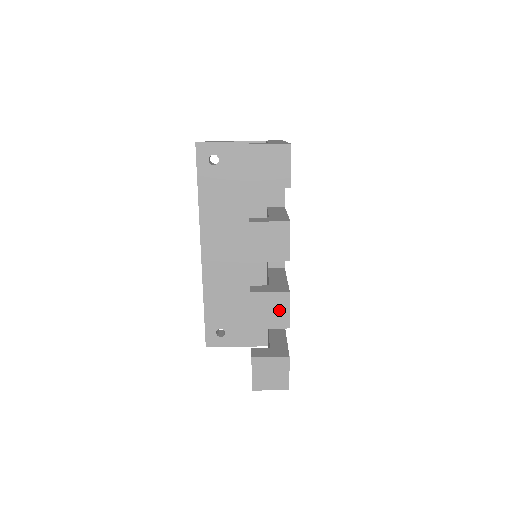
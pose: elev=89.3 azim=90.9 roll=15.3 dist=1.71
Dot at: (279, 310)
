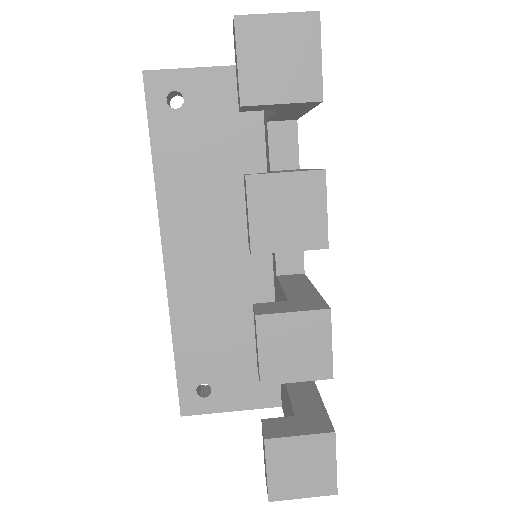
Dot at: (312, 345)
